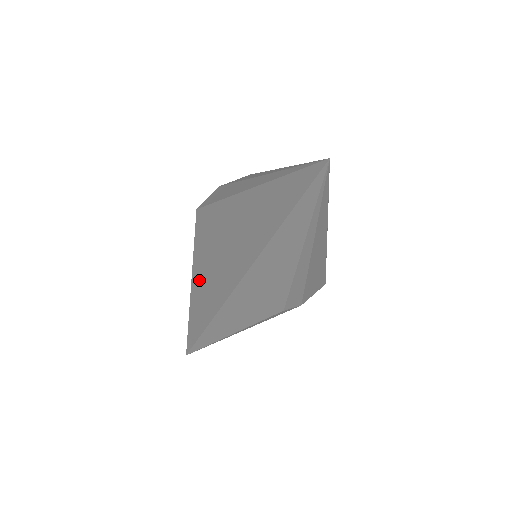
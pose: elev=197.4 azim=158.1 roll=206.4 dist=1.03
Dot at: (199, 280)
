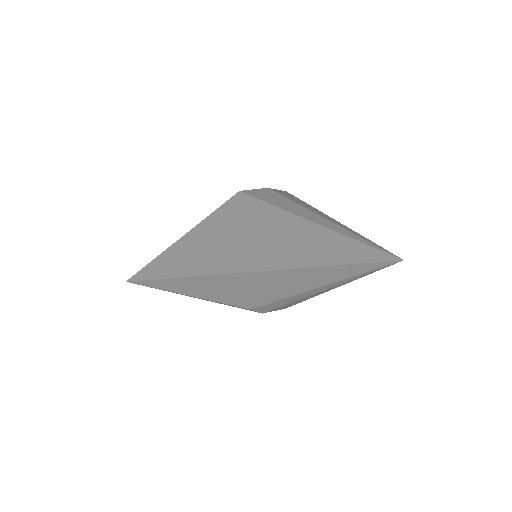
Dot at: (196, 240)
